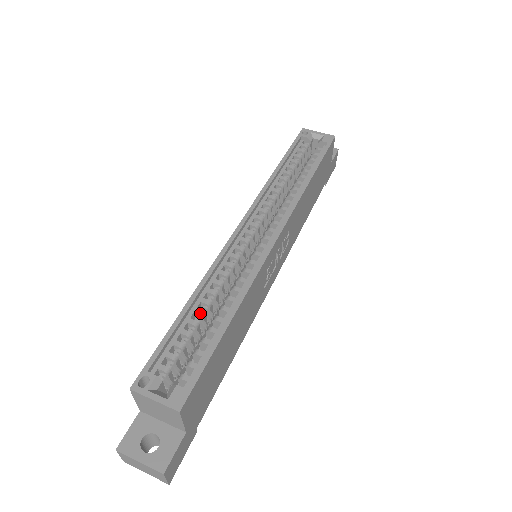
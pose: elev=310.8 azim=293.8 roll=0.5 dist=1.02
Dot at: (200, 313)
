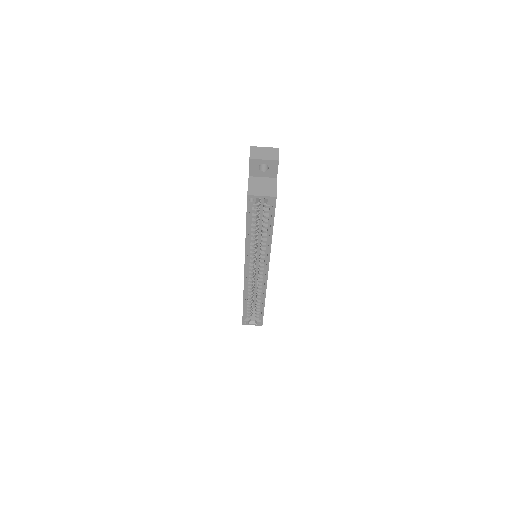
Dot at: (250, 302)
